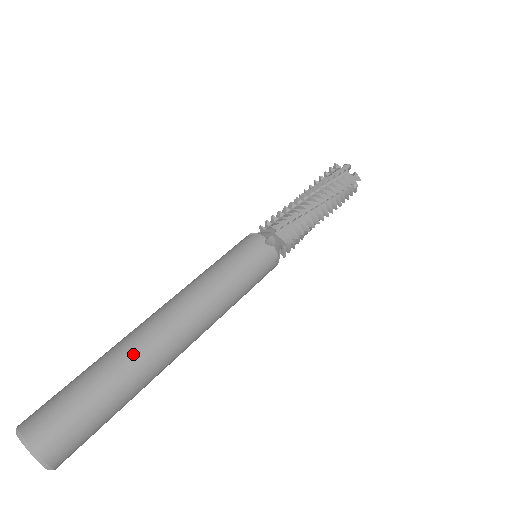
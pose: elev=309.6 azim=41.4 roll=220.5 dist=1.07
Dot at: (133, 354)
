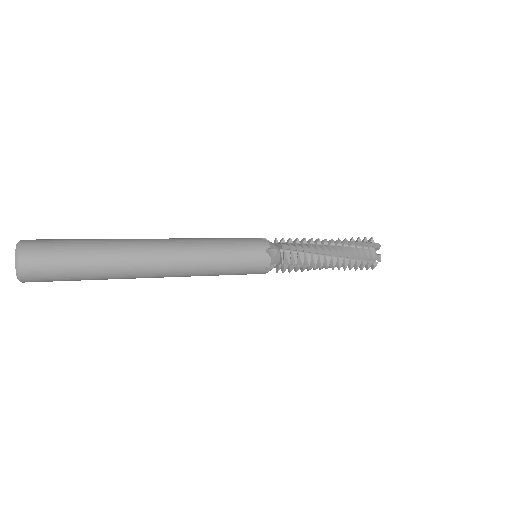
Dot at: (118, 239)
